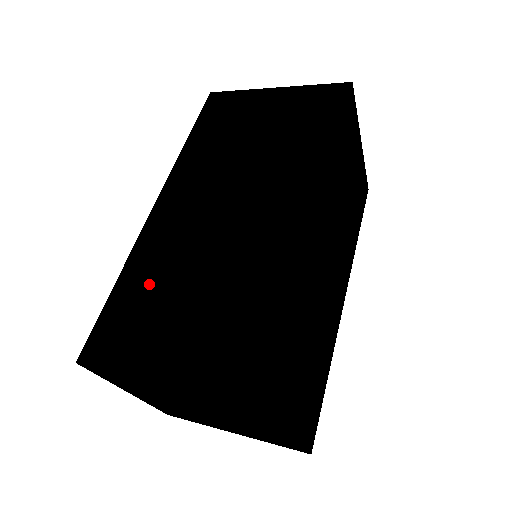
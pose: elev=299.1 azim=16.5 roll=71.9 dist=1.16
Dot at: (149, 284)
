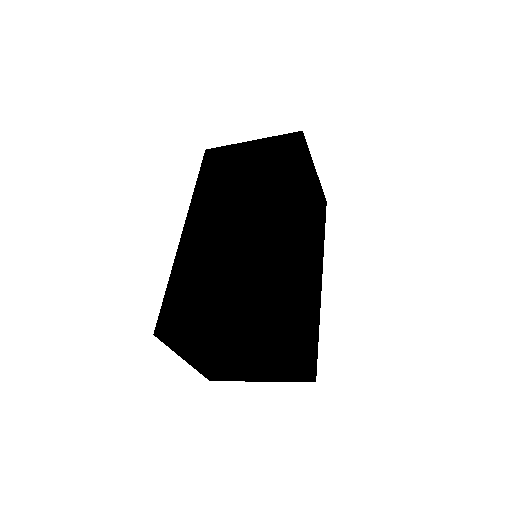
Dot at: (192, 279)
